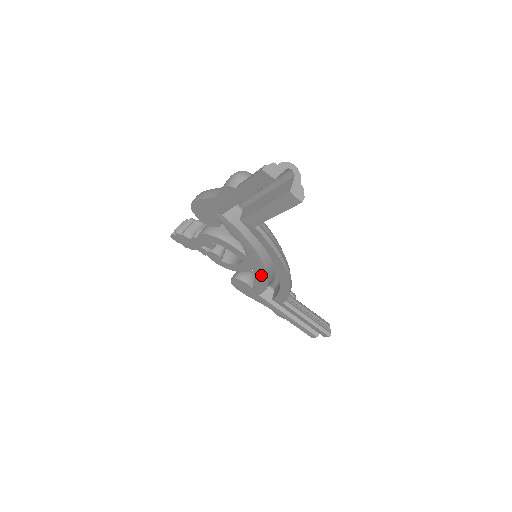
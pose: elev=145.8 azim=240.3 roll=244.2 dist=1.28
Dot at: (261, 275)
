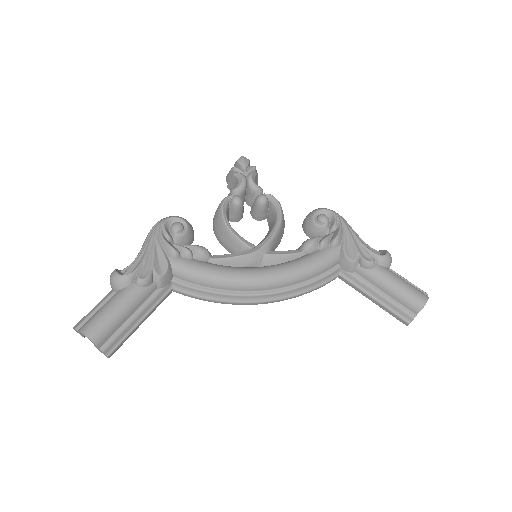
Dot at: occluded
